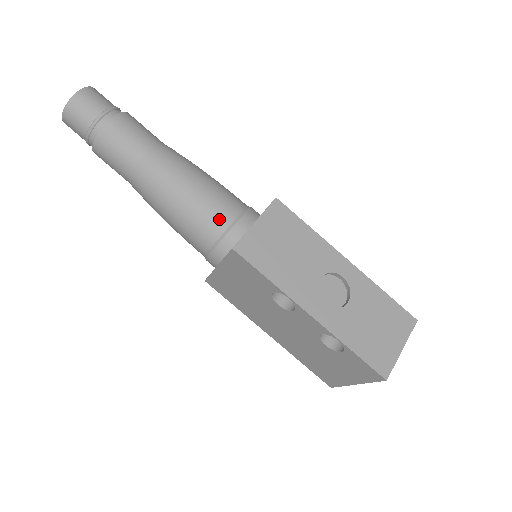
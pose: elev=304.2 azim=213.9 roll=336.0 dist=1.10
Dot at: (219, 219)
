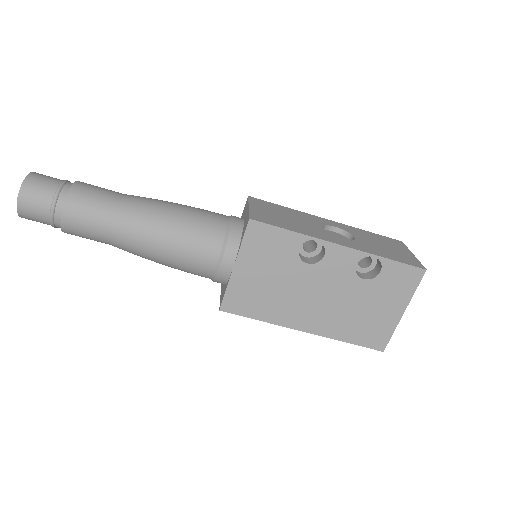
Dot at: (216, 221)
